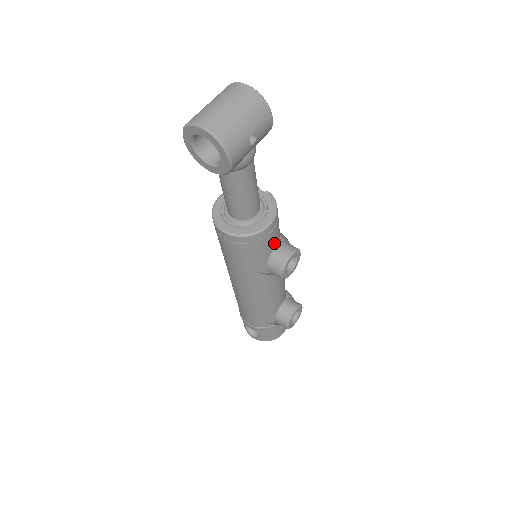
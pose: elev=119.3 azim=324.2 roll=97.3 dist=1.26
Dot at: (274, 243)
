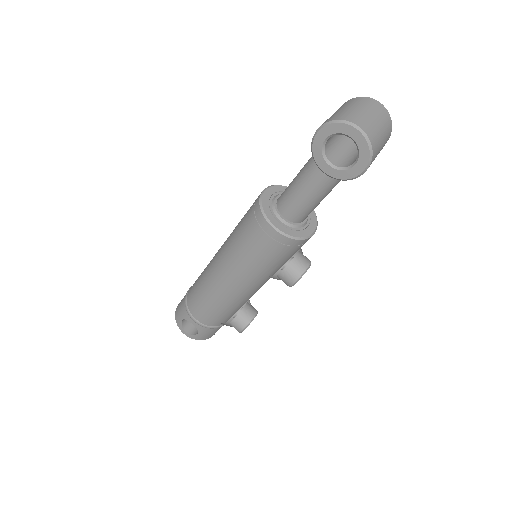
Dot at: occluded
